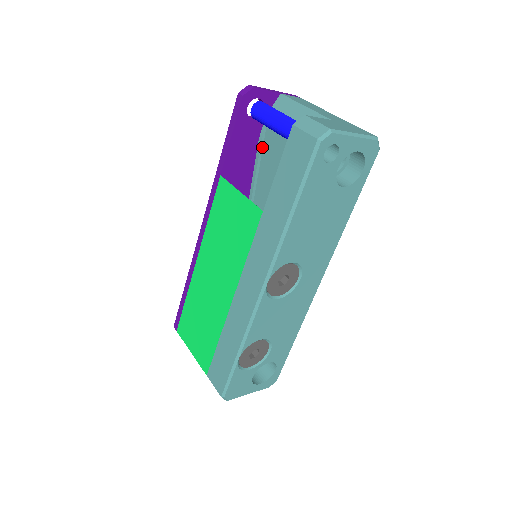
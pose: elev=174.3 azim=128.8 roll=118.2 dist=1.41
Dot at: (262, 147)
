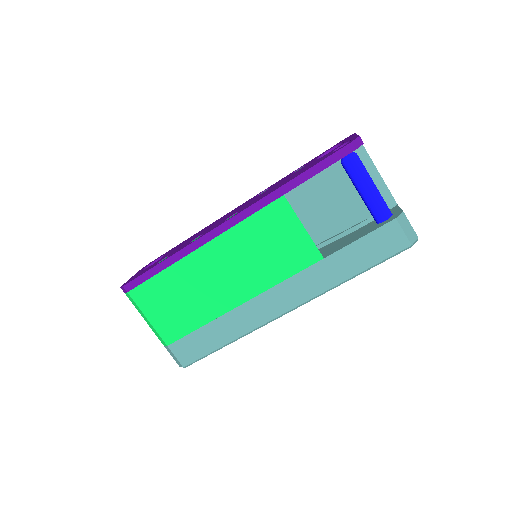
Dot at: (317, 174)
